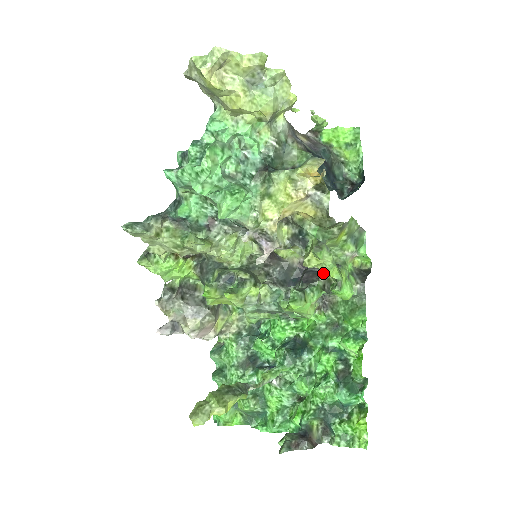
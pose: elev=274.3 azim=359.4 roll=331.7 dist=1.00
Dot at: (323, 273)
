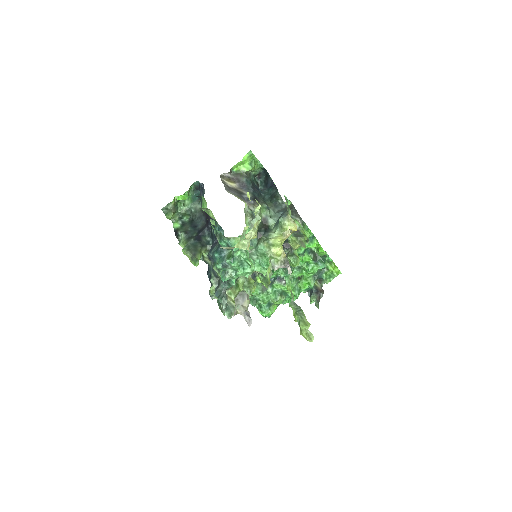
Dot at: occluded
